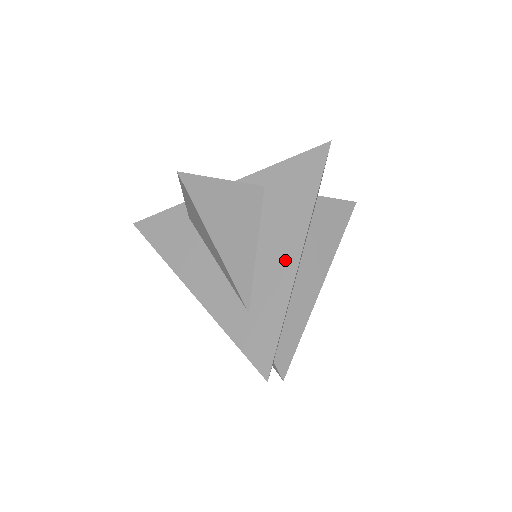
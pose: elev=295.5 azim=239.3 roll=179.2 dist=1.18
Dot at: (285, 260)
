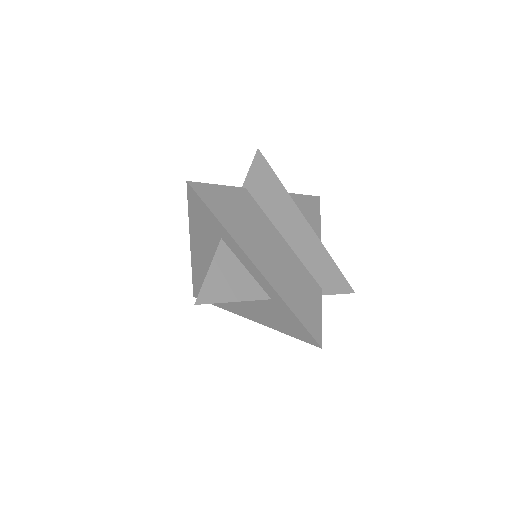
Dot at: (241, 310)
